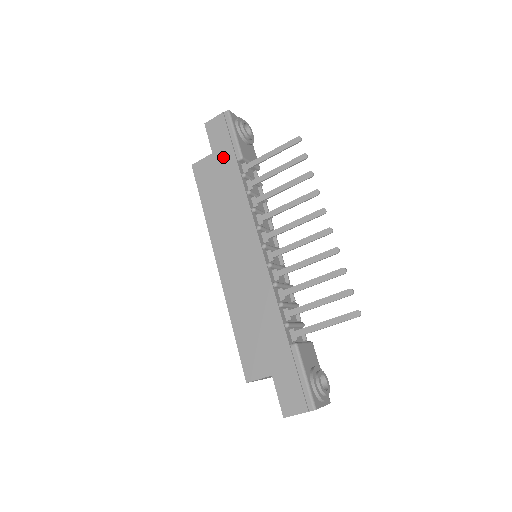
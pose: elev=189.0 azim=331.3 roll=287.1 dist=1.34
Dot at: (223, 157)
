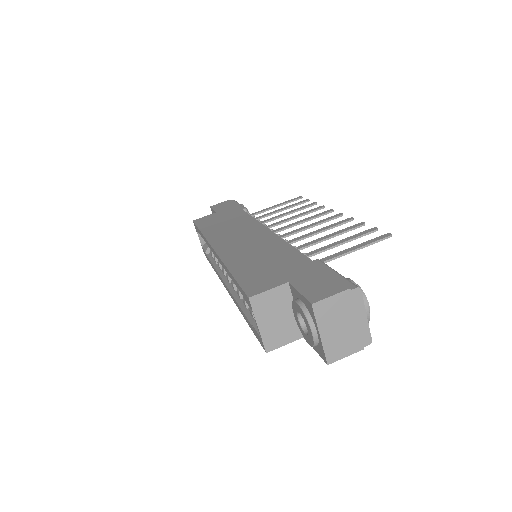
Dot at: (227, 211)
